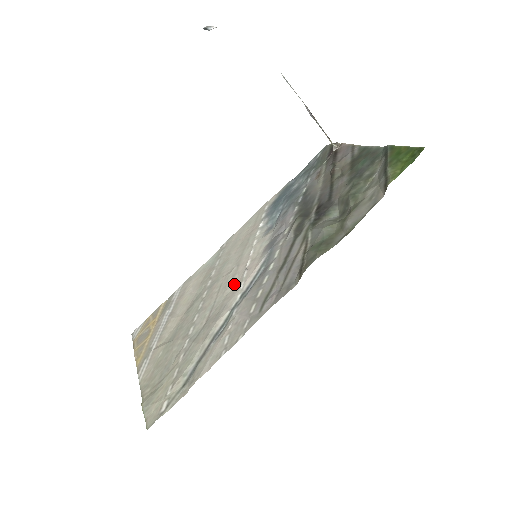
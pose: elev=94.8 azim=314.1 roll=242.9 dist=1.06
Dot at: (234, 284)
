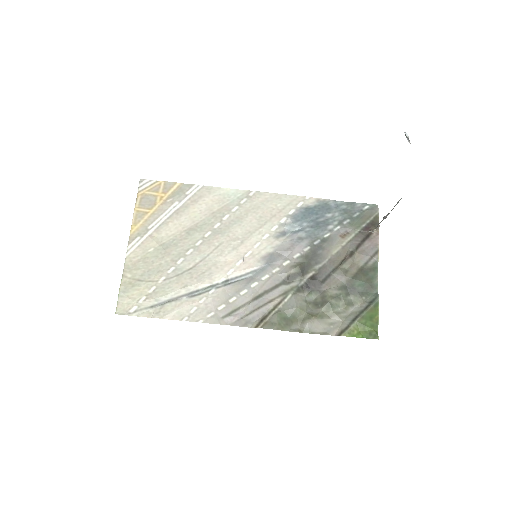
Dot at: (228, 259)
